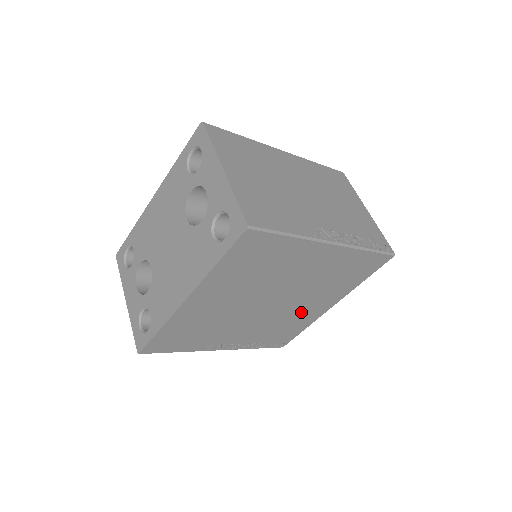
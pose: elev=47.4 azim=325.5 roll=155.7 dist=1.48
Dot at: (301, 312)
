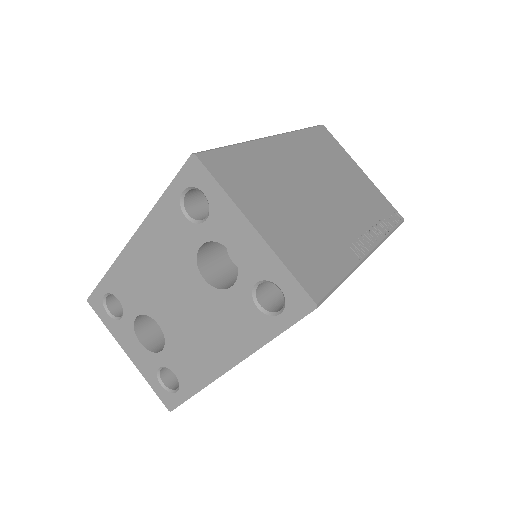
Dot at: occluded
